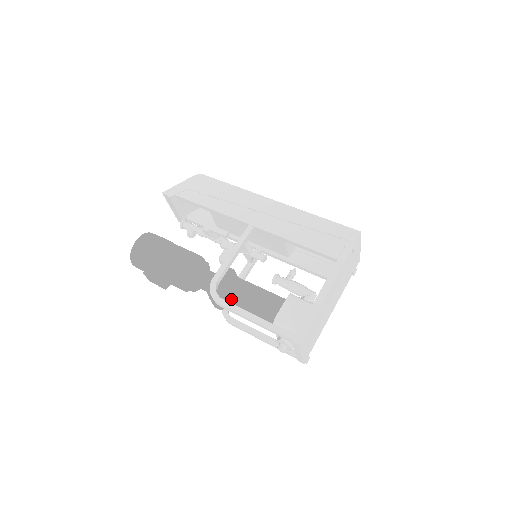
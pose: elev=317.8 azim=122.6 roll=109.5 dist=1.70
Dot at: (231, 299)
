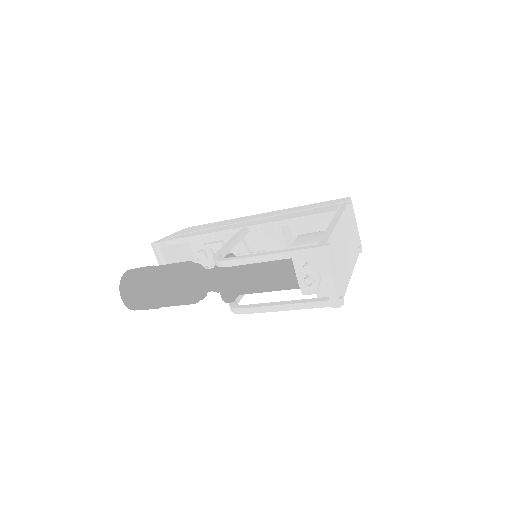
Dot at: (238, 267)
